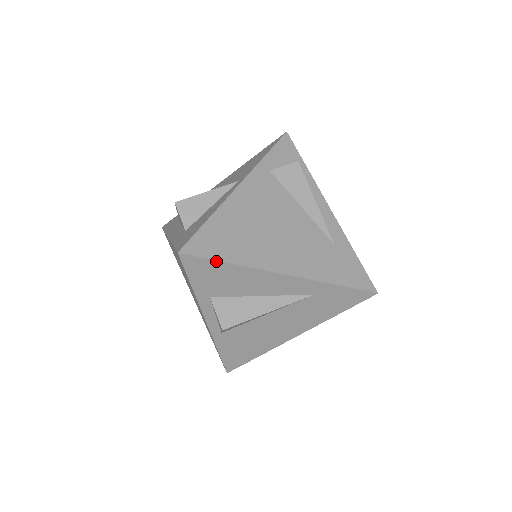
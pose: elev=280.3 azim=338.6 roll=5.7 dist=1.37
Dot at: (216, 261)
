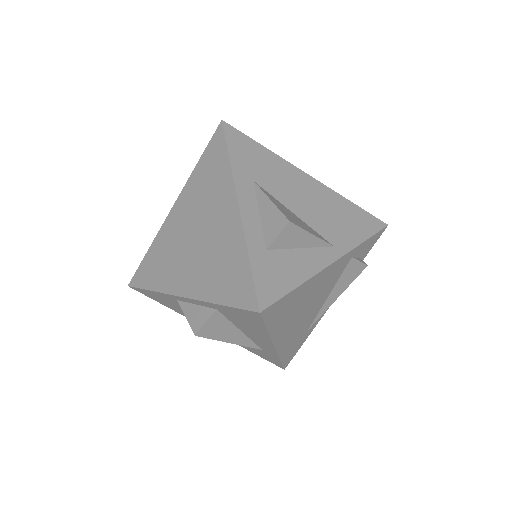
Dot at: (265, 326)
